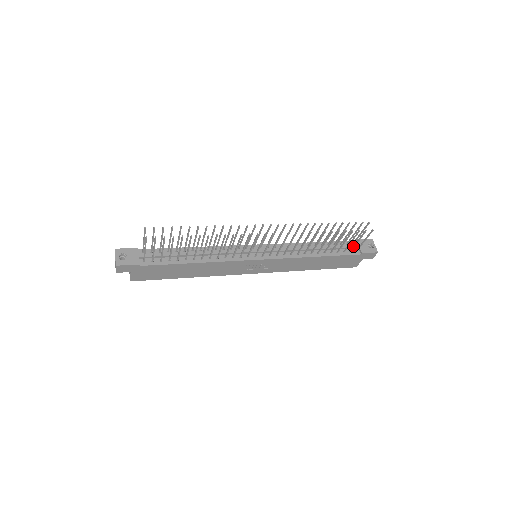
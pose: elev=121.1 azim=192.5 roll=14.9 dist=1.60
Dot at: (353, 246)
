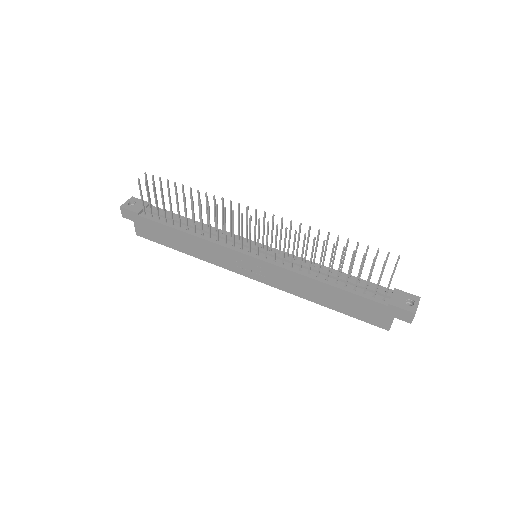
Dot at: (376, 287)
